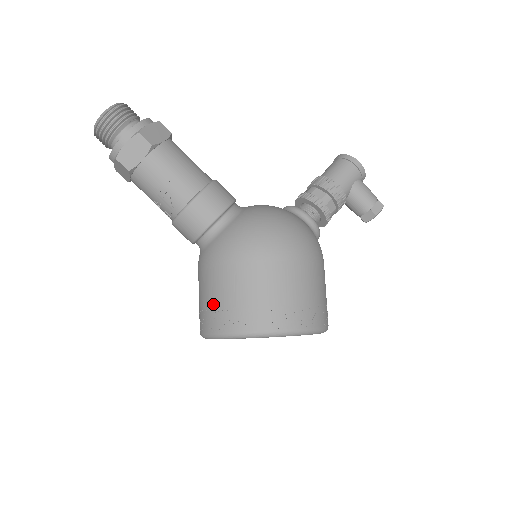
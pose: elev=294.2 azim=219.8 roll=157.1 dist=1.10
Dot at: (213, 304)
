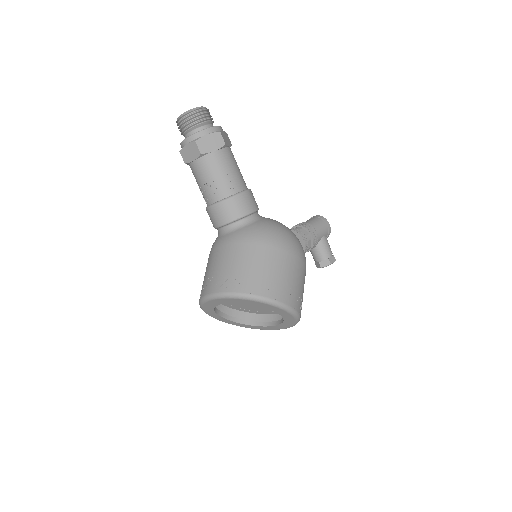
Dot at: (234, 271)
